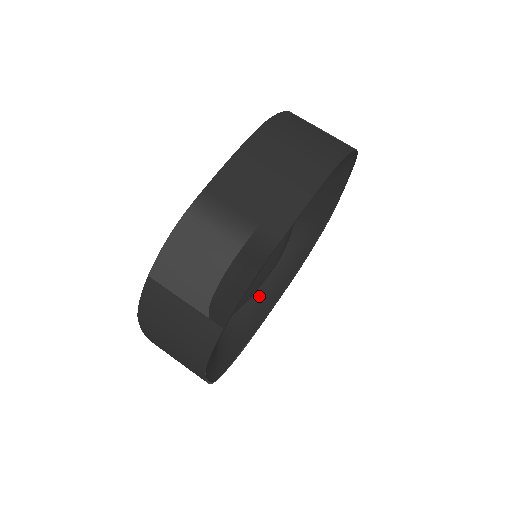
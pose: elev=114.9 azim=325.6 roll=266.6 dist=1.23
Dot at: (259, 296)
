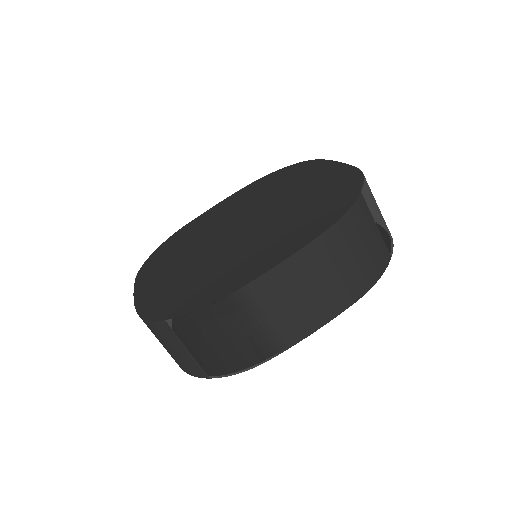
Dot at: occluded
